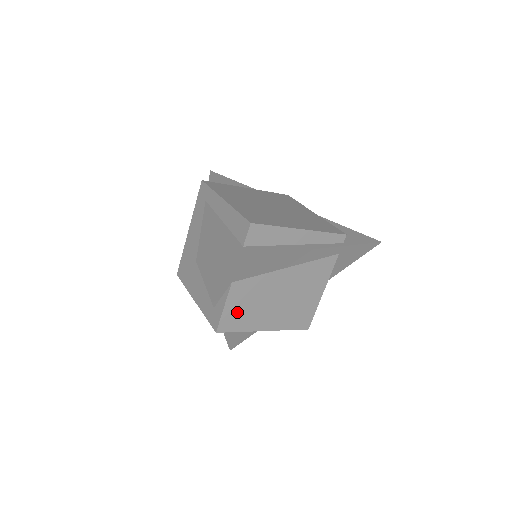
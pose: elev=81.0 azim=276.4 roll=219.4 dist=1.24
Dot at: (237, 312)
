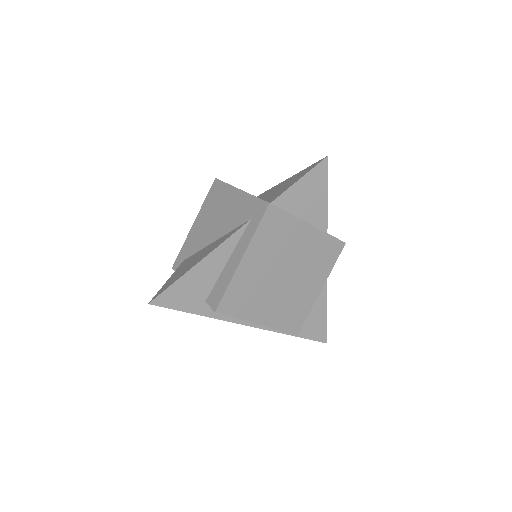
Dot at: occluded
